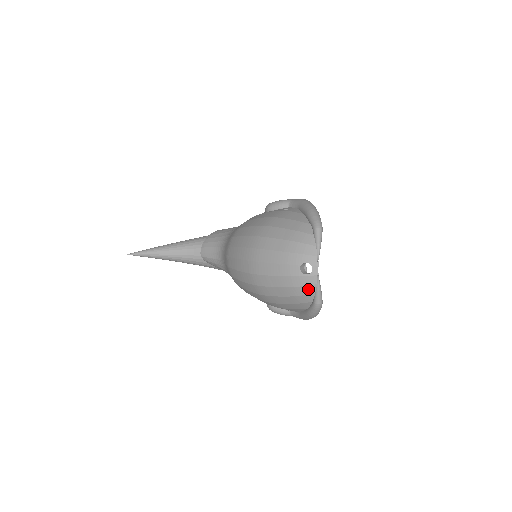
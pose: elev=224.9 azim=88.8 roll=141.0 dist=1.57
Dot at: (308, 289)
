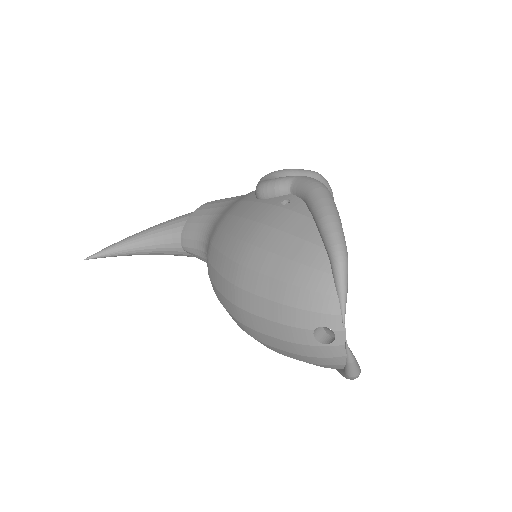
Dot at: (332, 360)
